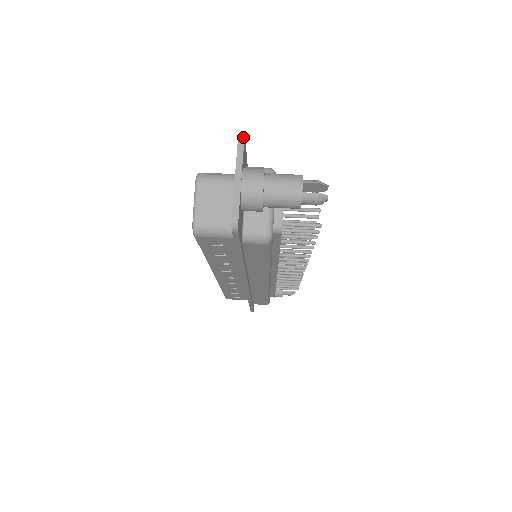
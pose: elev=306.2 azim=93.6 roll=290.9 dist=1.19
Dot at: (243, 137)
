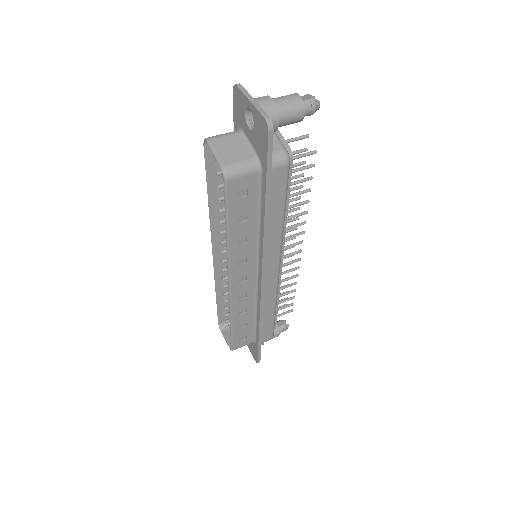
Dot at: (237, 85)
